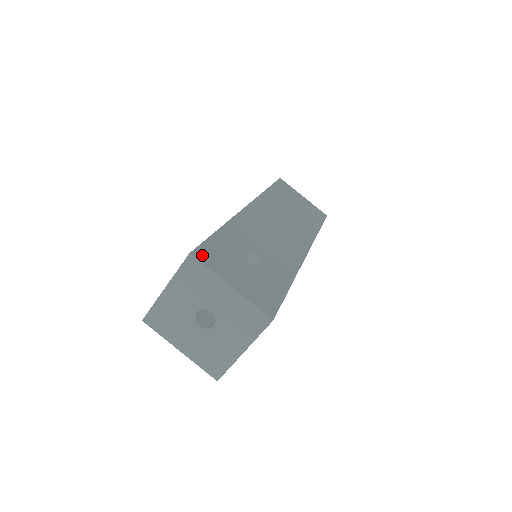
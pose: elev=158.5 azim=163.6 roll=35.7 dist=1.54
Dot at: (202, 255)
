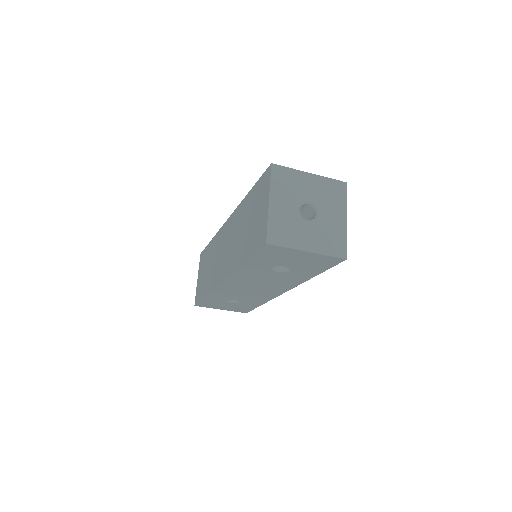
Dot at: occluded
